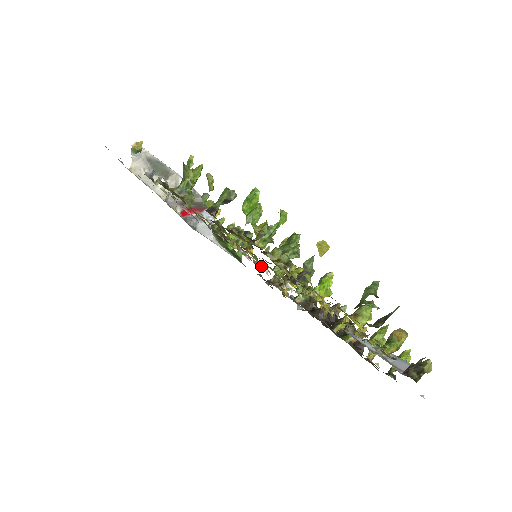
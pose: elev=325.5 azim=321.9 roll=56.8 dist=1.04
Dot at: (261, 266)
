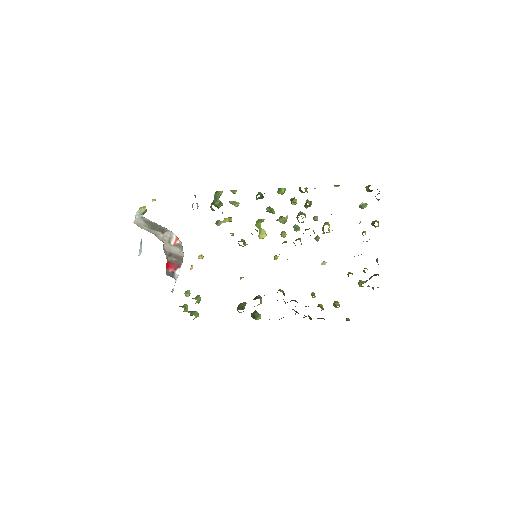
Dot at: occluded
